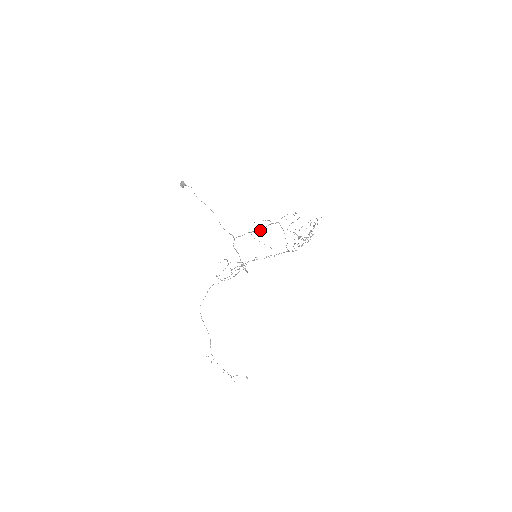
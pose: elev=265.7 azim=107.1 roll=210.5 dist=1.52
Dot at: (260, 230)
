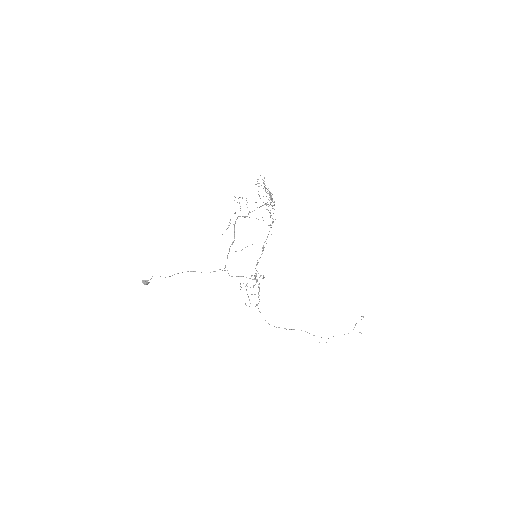
Dot at: occluded
